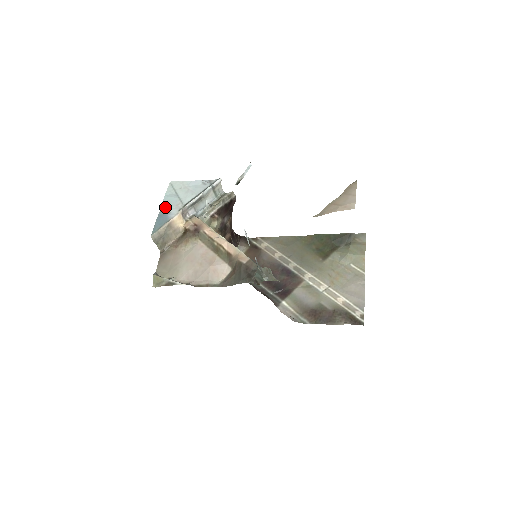
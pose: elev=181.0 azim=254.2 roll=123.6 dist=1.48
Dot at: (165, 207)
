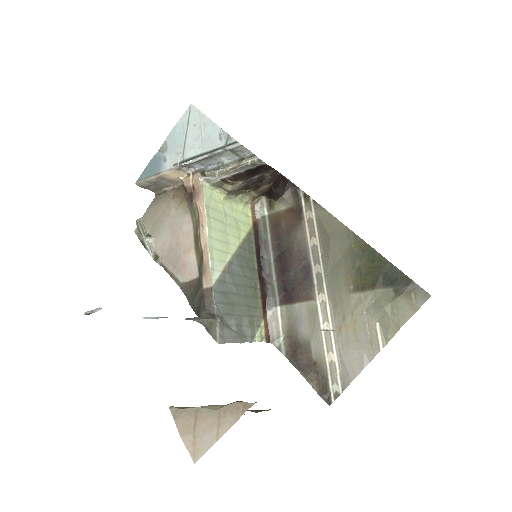
Dot at: (166, 147)
